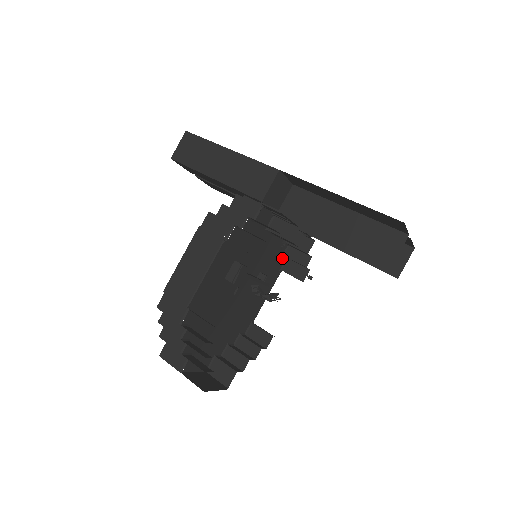
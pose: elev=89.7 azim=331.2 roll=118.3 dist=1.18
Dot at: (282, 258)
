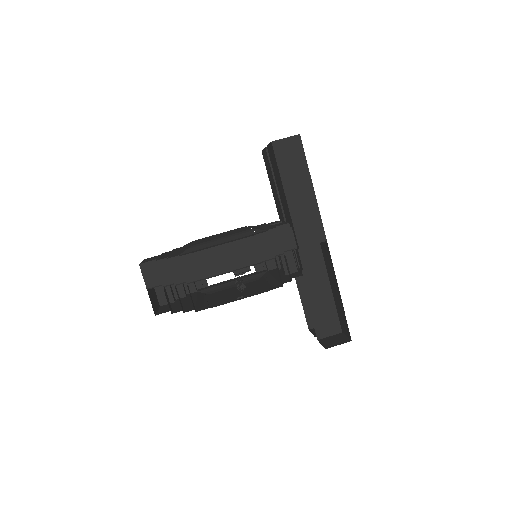
Dot at: occluded
